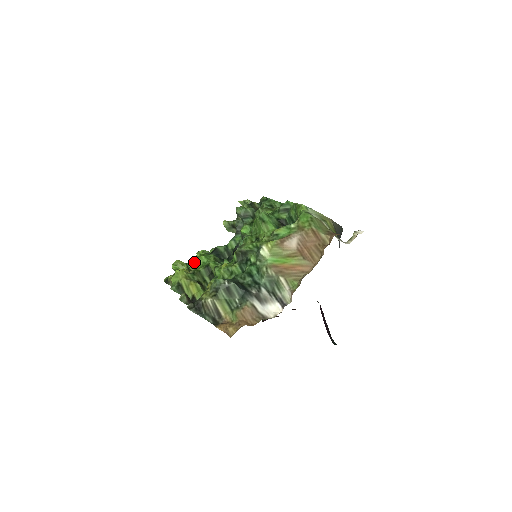
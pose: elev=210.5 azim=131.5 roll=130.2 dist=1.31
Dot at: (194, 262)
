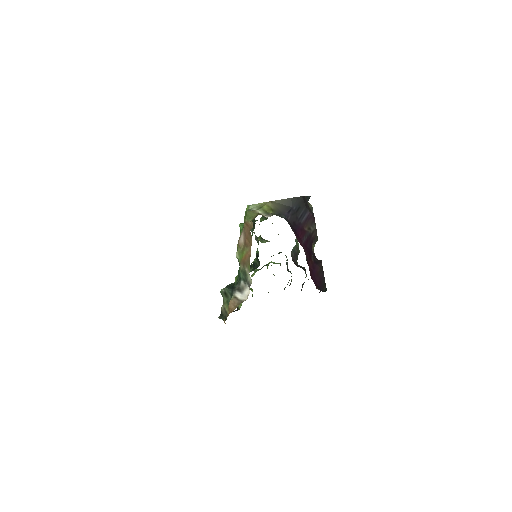
Dot at: occluded
